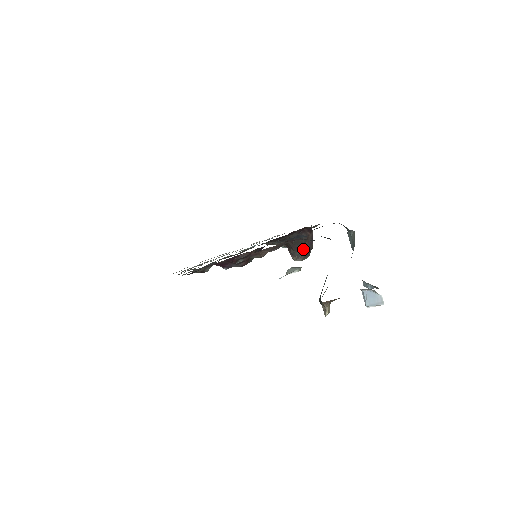
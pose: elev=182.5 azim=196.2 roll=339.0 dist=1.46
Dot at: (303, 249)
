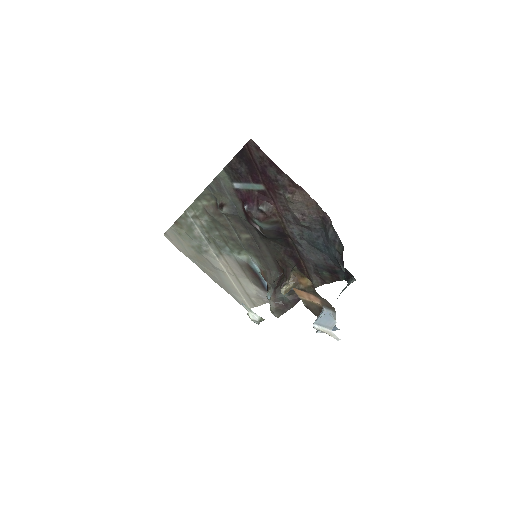
Dot at: (286, 297)
